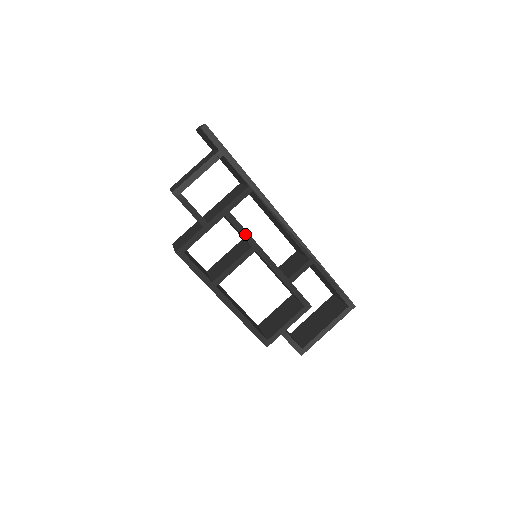
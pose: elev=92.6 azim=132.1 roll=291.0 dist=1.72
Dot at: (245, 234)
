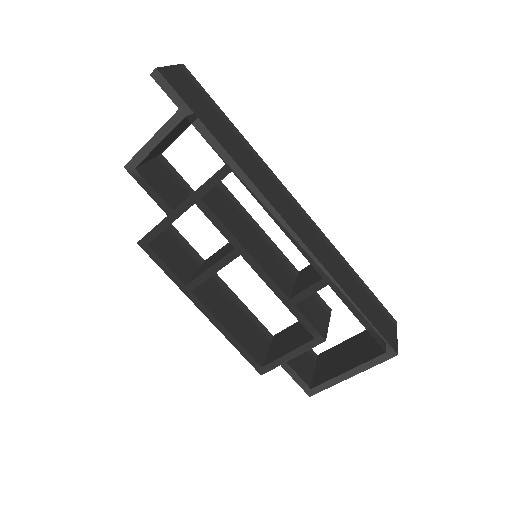
Dot at: (224, 231)
